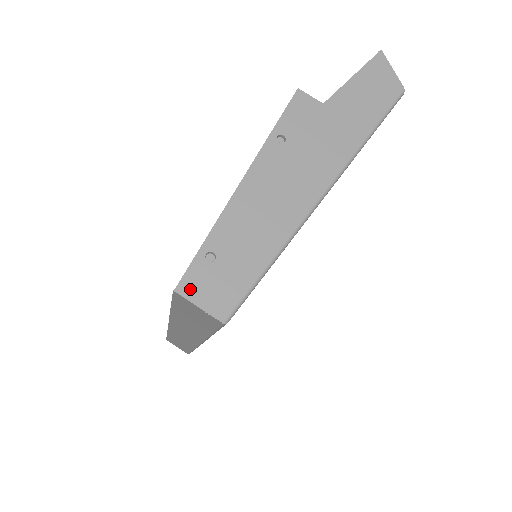
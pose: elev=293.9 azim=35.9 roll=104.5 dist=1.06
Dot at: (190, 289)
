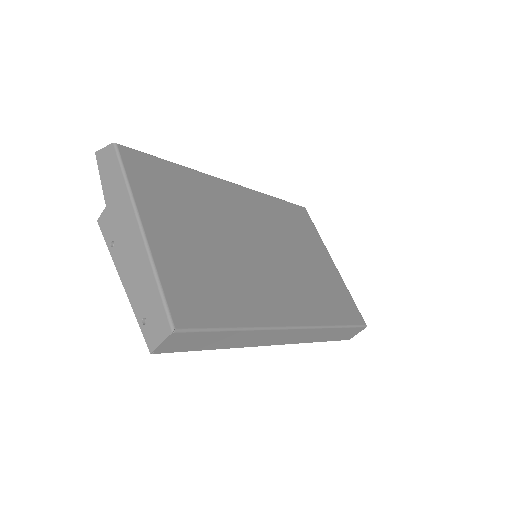
Dot at: (153, 343)
